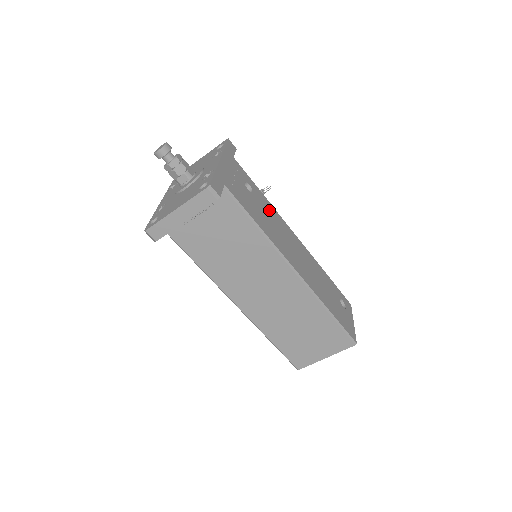
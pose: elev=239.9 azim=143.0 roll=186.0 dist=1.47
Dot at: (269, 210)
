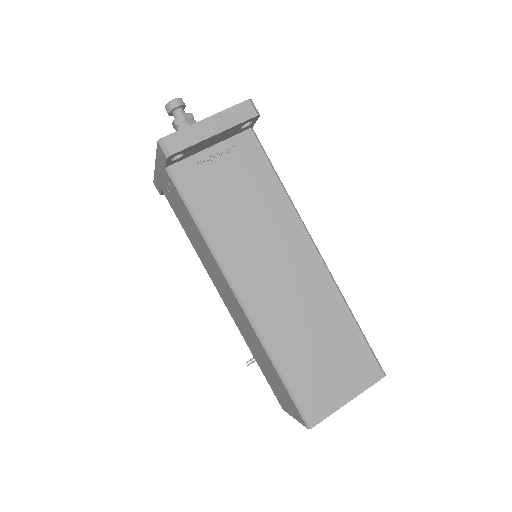
Dot at: occluded
